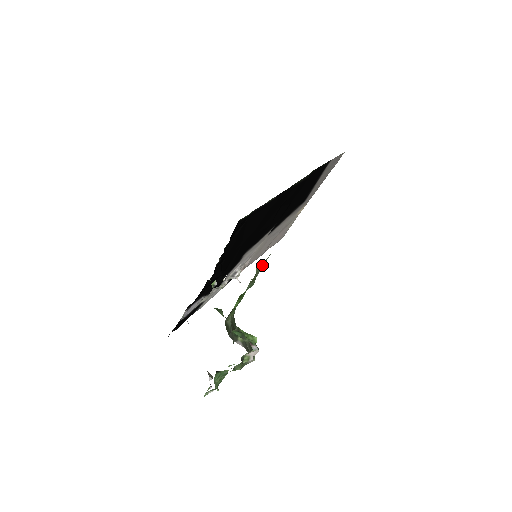
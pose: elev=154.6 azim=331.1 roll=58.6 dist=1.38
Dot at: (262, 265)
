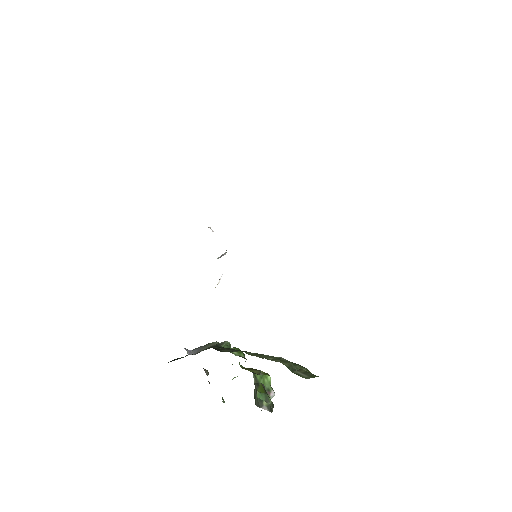
Dot at: occluded
